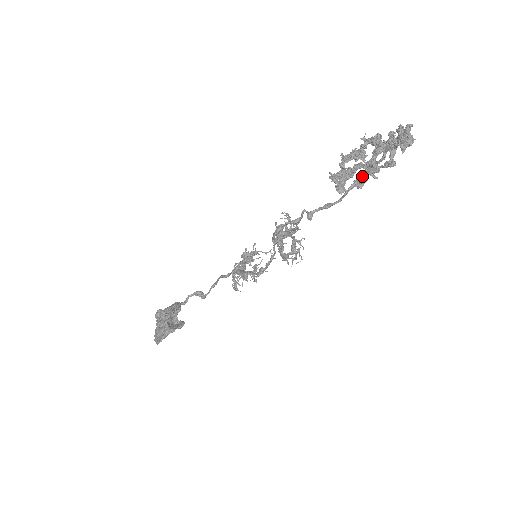
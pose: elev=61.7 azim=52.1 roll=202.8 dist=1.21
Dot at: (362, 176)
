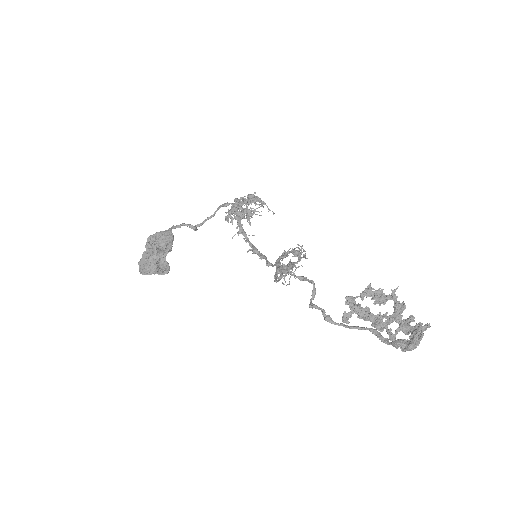
Dot at: occluded
